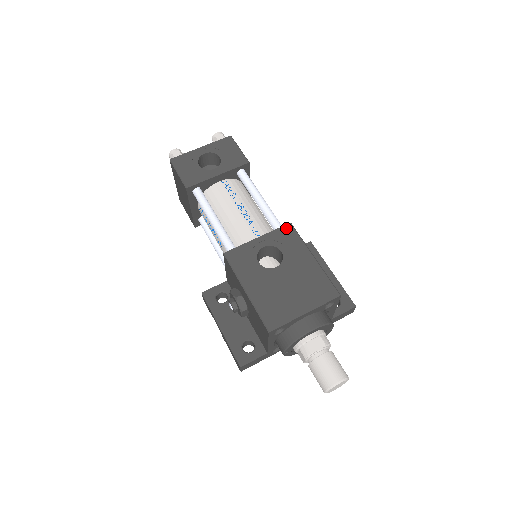
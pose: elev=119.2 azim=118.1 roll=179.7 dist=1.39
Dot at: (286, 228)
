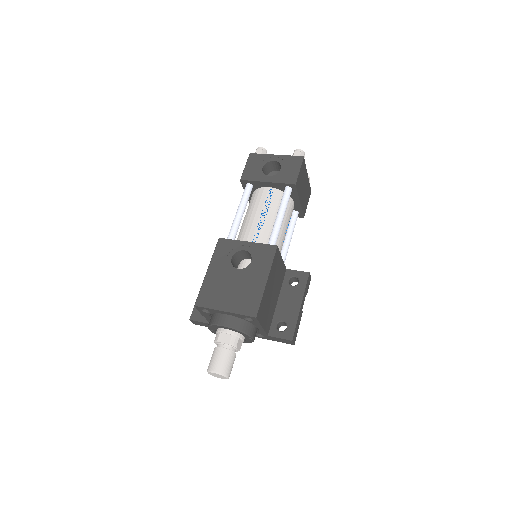
Dot at: (270, 247)
